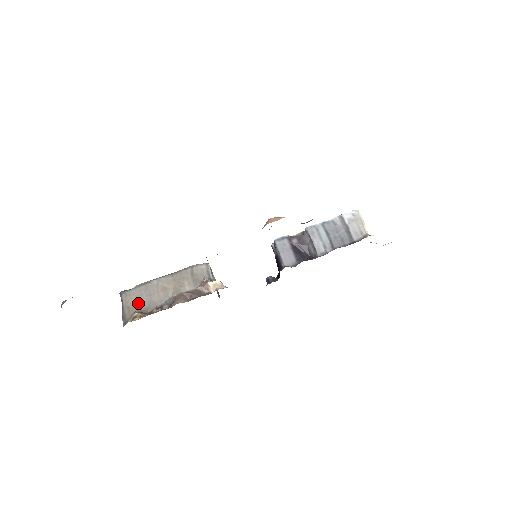
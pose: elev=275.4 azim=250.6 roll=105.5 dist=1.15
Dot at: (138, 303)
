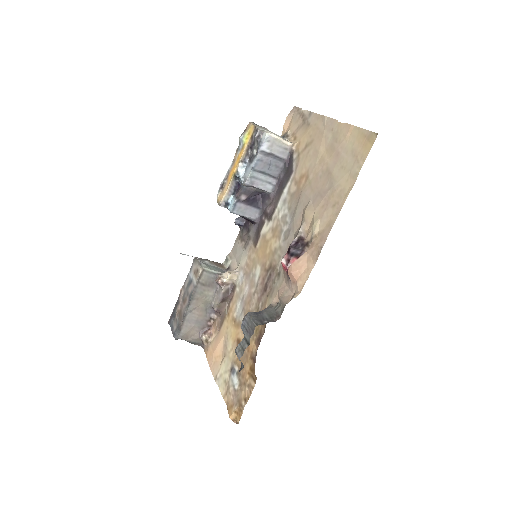
Dot at: (194, 331)
